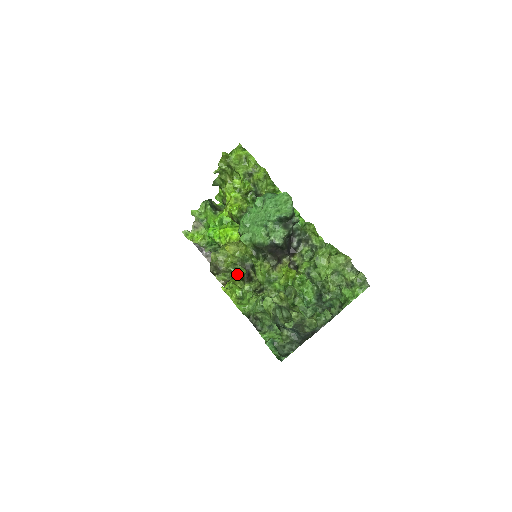
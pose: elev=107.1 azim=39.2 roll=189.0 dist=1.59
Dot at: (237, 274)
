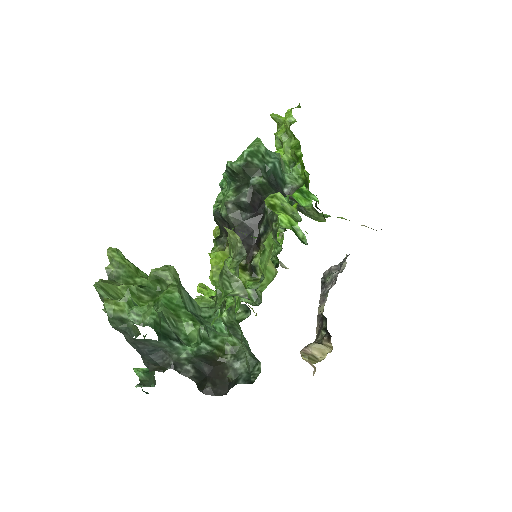
Dot at: occluded
